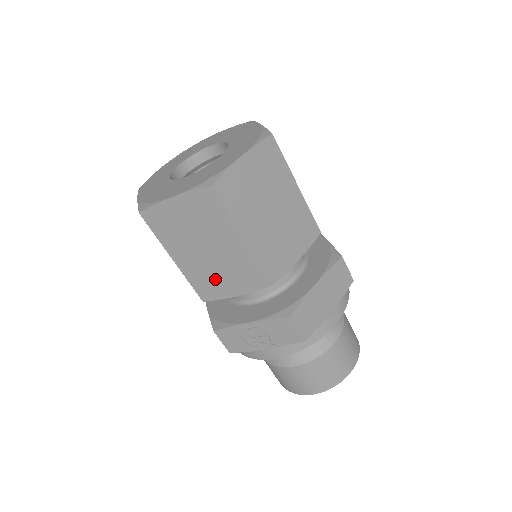
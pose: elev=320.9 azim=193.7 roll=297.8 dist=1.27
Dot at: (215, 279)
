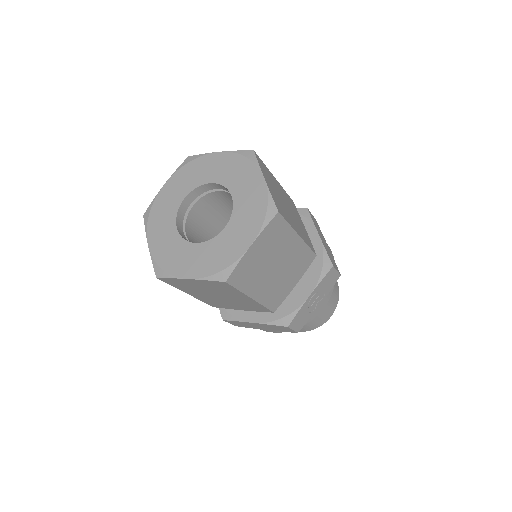
Dot at: (282, 286)
